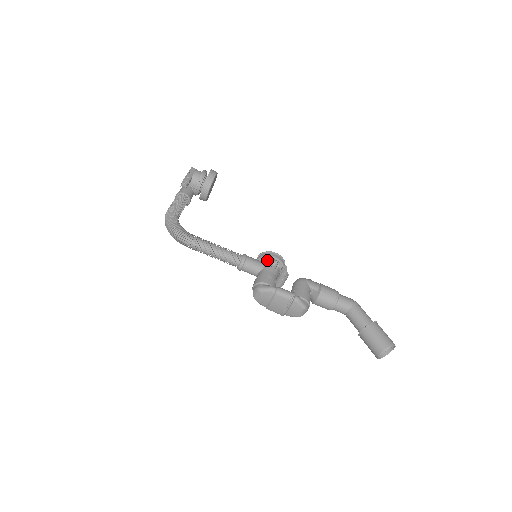
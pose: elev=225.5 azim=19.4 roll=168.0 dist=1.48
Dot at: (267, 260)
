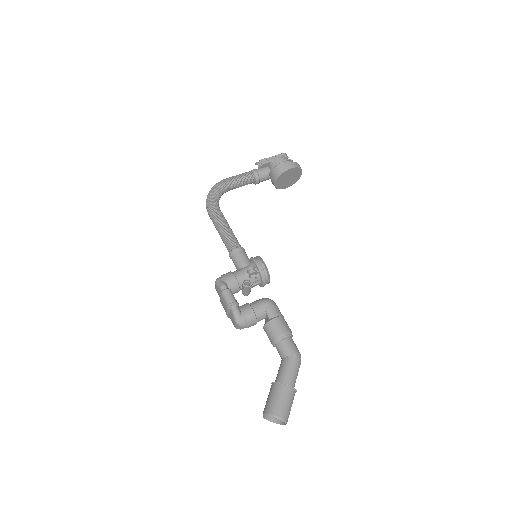
Dot at: (252, 264)
